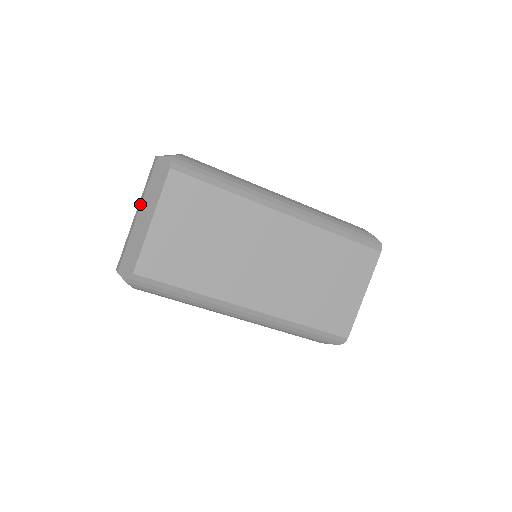
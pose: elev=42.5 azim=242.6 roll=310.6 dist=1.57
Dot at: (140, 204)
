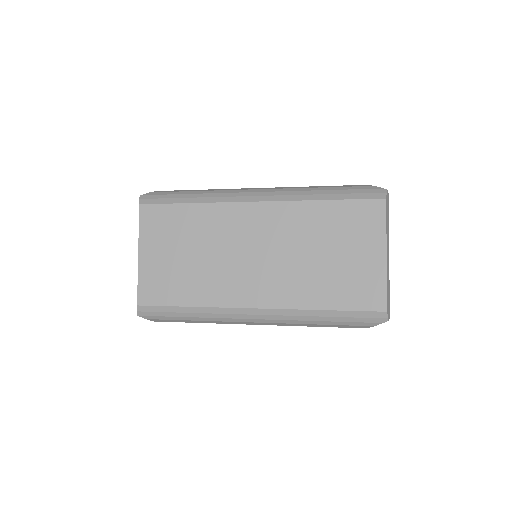
Dot at: occluded
